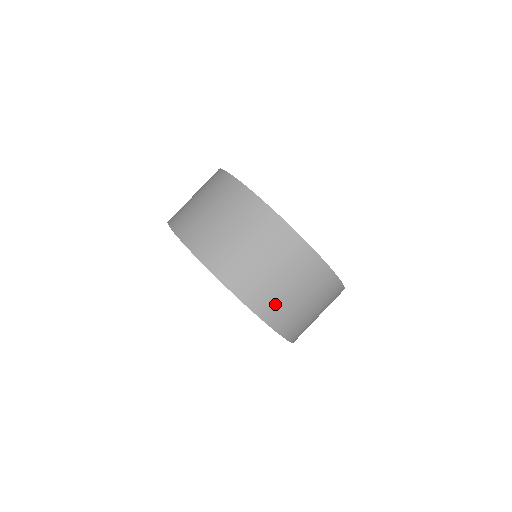
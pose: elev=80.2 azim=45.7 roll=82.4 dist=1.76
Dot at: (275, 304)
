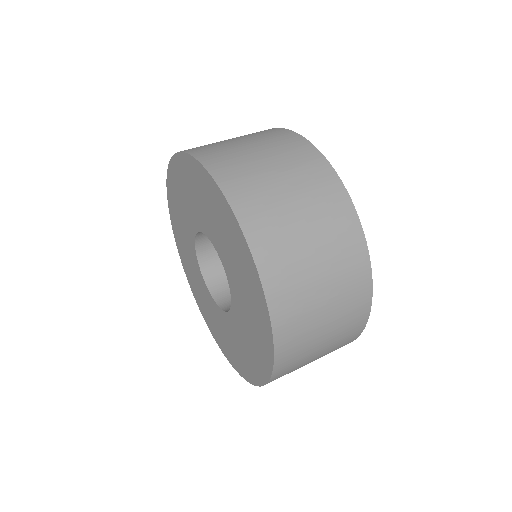
Dot at: (298, 322)
